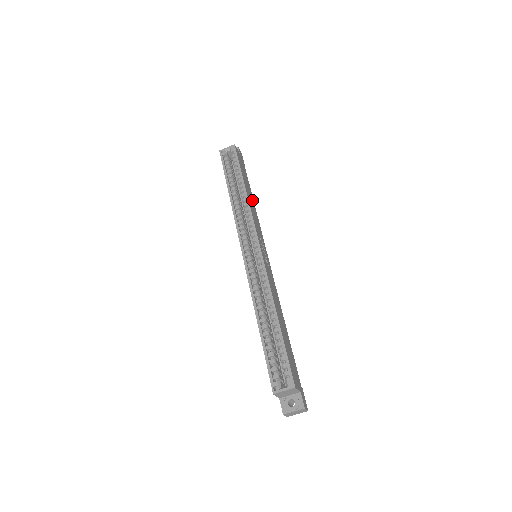
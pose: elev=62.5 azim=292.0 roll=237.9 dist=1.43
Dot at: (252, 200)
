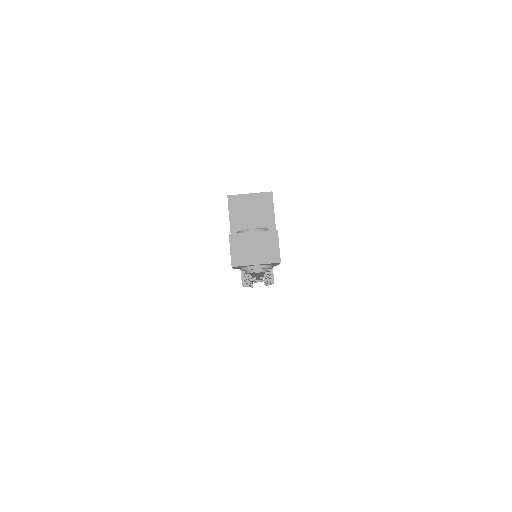
Dot at: occluded
